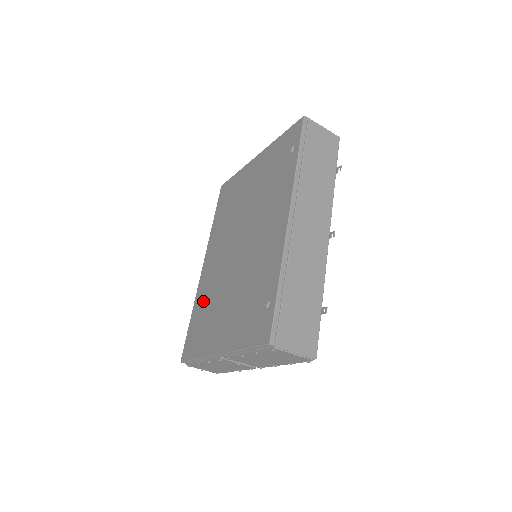
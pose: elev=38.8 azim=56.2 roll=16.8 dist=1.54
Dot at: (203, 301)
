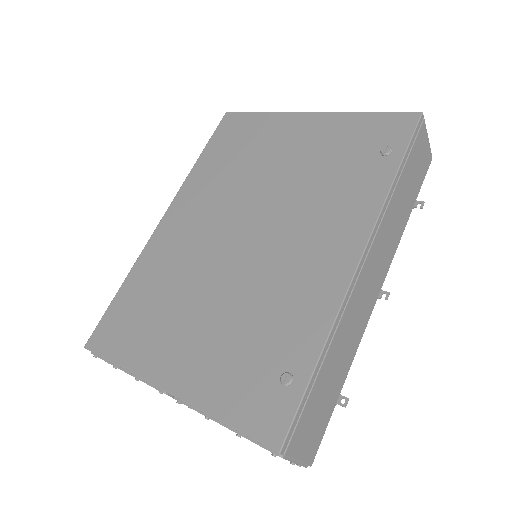
Dot at: (152, 278)
